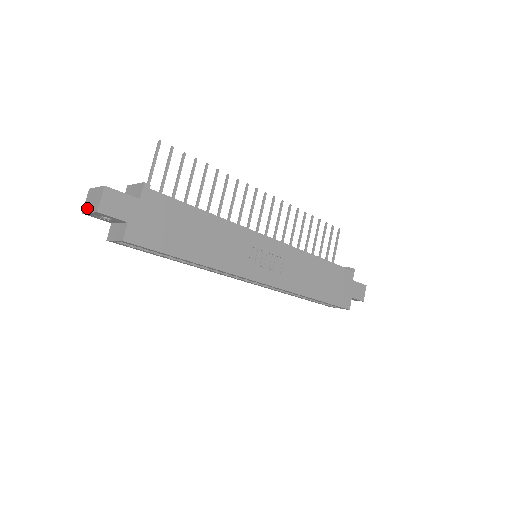
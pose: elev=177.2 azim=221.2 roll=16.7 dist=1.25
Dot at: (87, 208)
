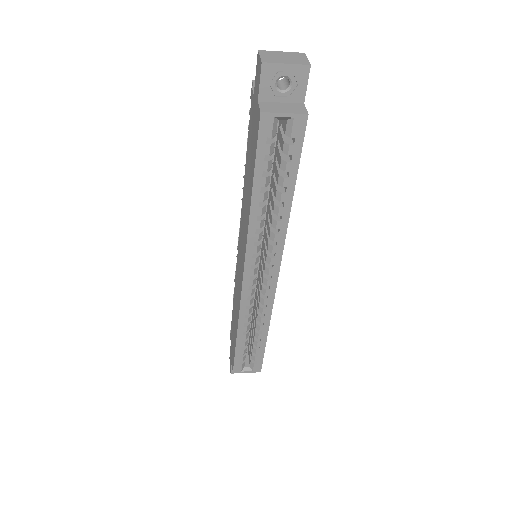
Dot at: (275, 60)
